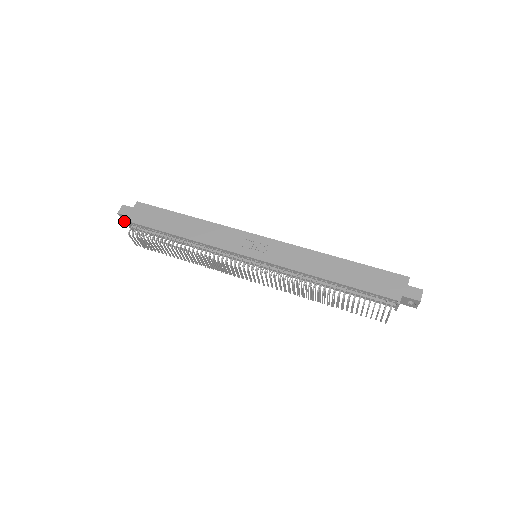
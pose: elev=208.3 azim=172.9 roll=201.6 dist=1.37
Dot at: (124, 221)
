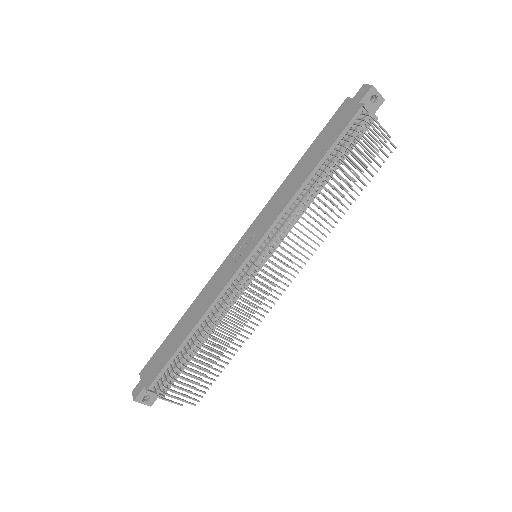
Dot at: (150, 405)
